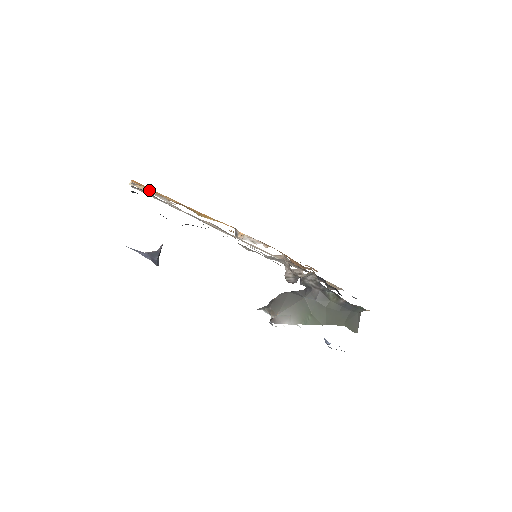
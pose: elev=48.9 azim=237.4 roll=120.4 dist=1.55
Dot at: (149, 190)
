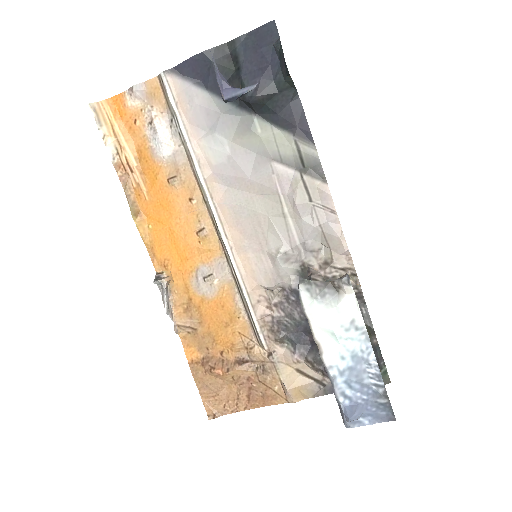
Dot at: (152, 107)
